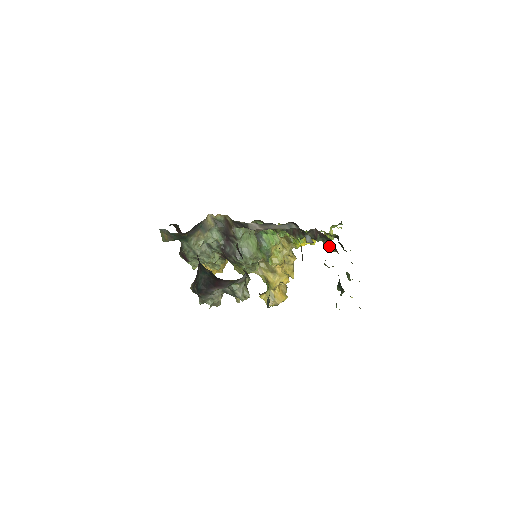
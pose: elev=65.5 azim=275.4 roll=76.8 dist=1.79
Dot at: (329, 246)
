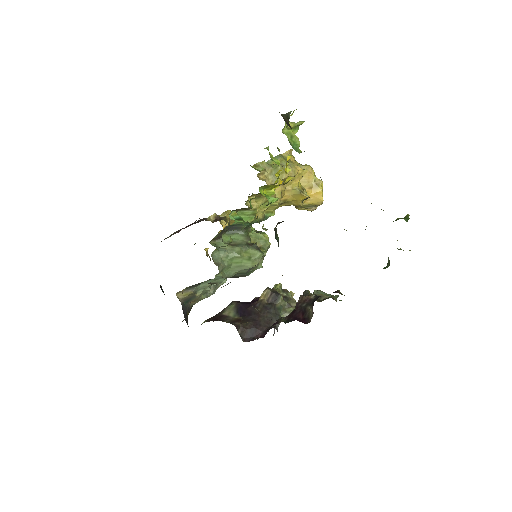
Dot at: occluded
